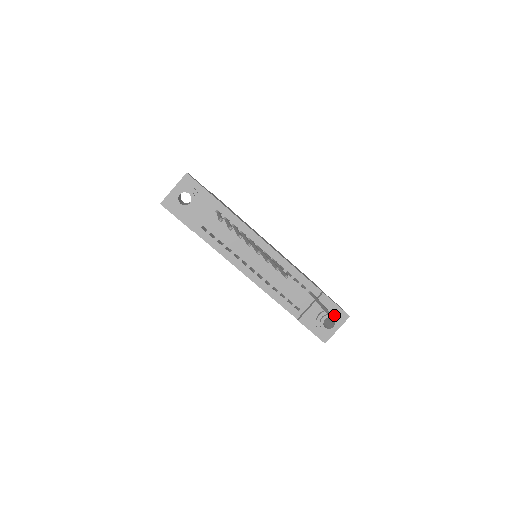
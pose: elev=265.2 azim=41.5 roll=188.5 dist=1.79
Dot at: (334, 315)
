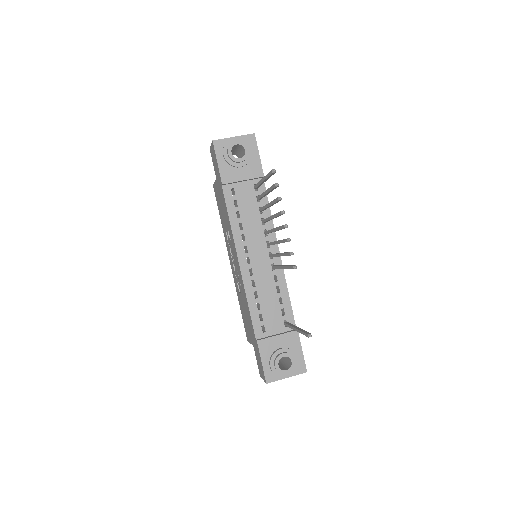
Dot at: (294, 359)
